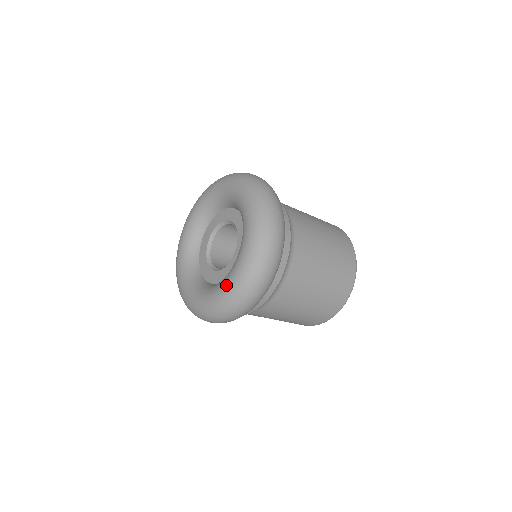
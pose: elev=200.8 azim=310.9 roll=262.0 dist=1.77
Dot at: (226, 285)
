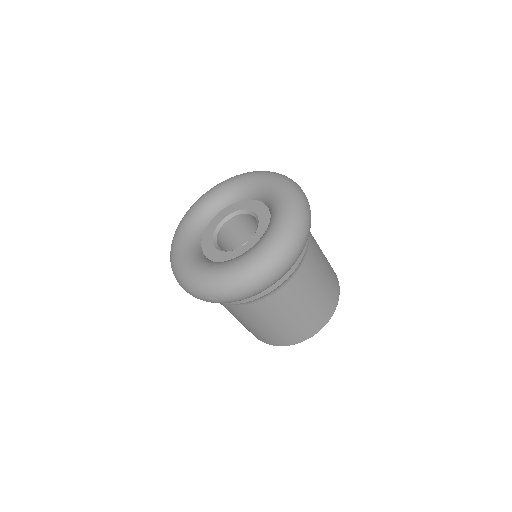
Dot at: (258, 250)
